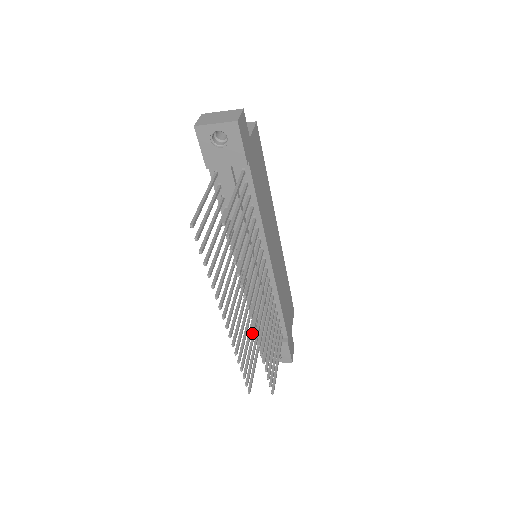
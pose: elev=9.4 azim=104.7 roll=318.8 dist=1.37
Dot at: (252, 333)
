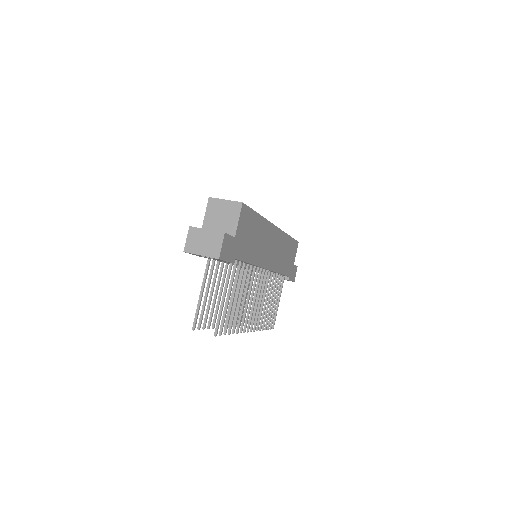
Dot at: (259, 285)
